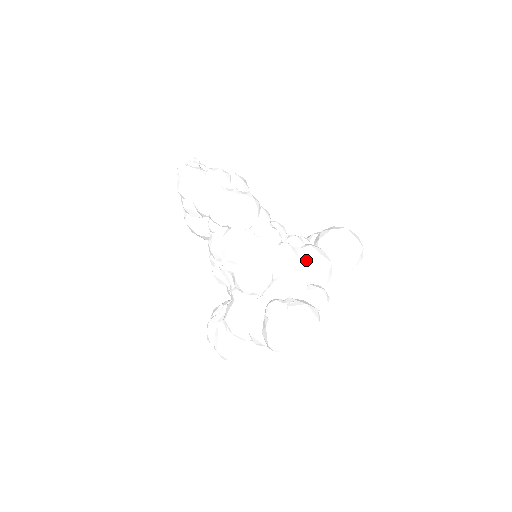
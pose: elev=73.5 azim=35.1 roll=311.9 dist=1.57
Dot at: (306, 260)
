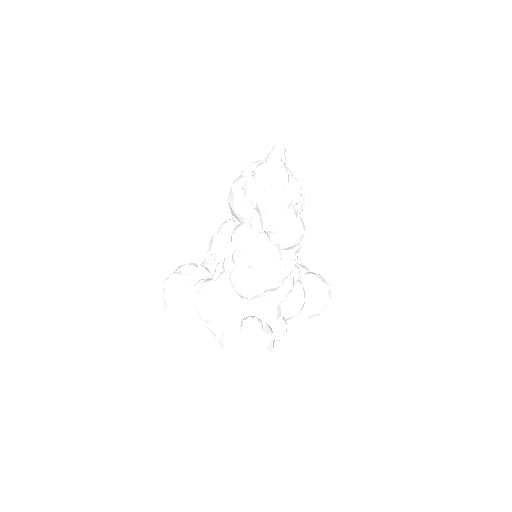
Dot at: (294, 298)
